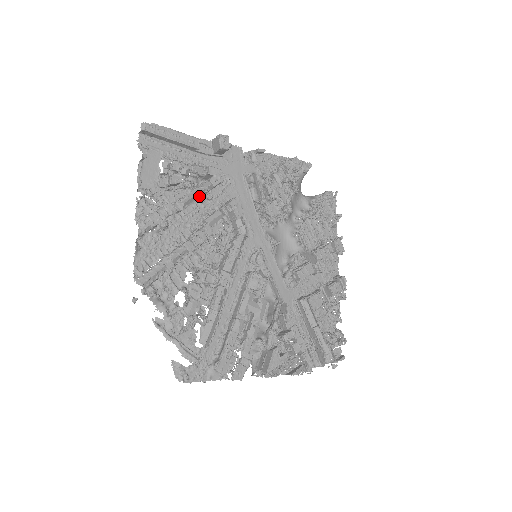
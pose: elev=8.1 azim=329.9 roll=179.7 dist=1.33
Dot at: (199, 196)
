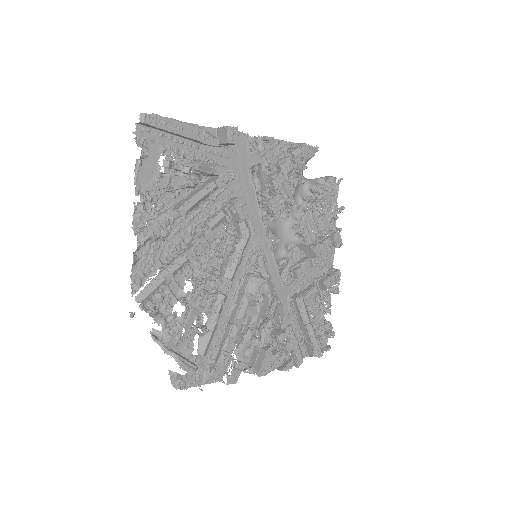
Dot at: (203, 200)
